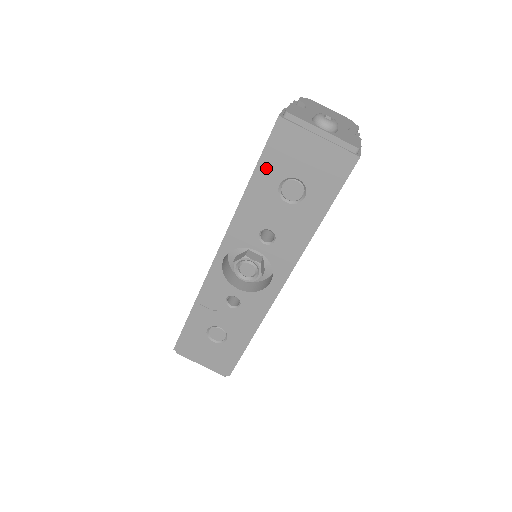
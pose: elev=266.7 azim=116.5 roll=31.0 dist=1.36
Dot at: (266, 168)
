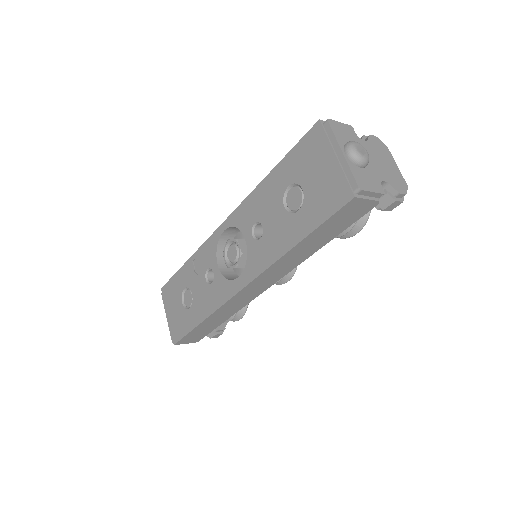
Dot at: (288, 164)
